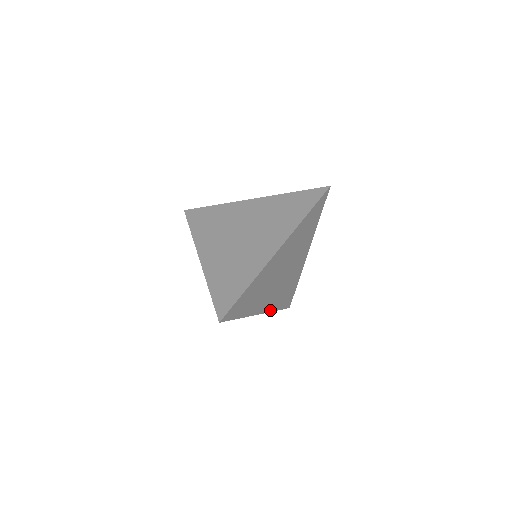
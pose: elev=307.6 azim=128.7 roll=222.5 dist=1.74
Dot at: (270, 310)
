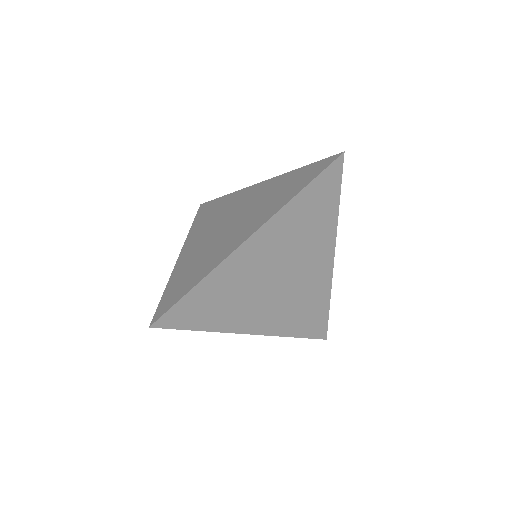
Dot at: (276, 333)
